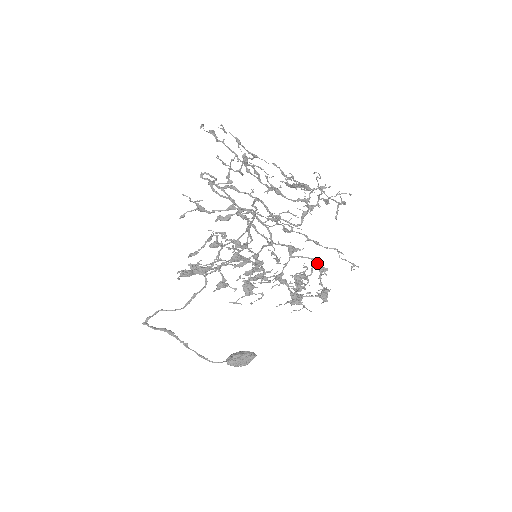
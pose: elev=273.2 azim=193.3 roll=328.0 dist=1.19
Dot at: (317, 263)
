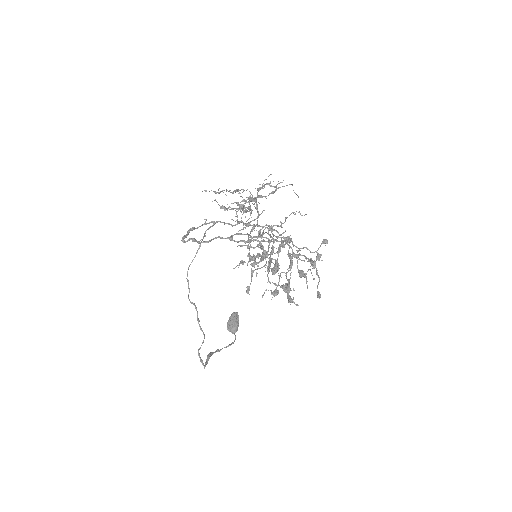
Dot at: (267, 228)
